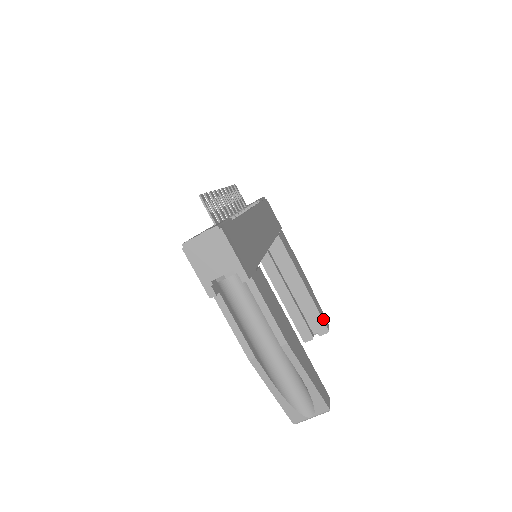
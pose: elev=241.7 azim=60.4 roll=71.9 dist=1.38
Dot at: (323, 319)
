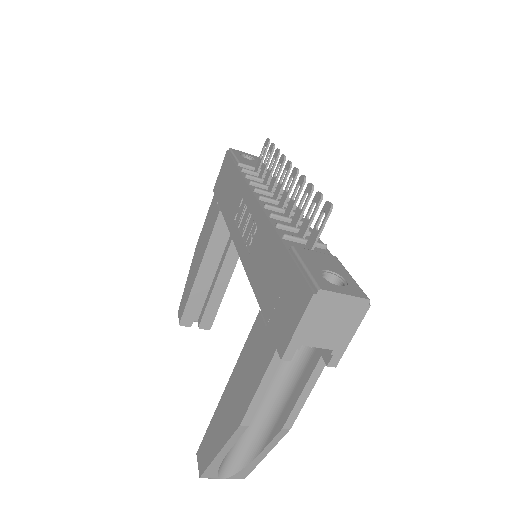
Dot at: (215, 316)
